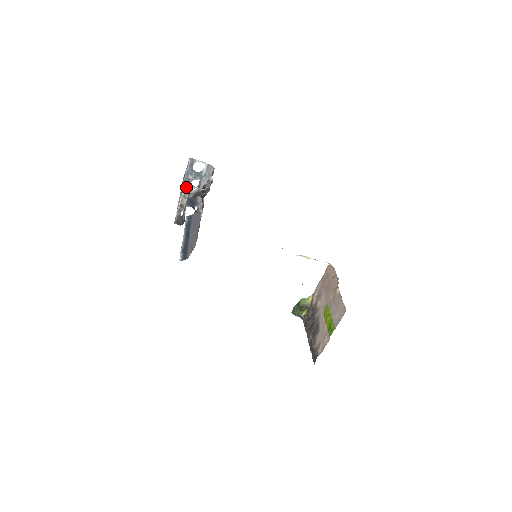
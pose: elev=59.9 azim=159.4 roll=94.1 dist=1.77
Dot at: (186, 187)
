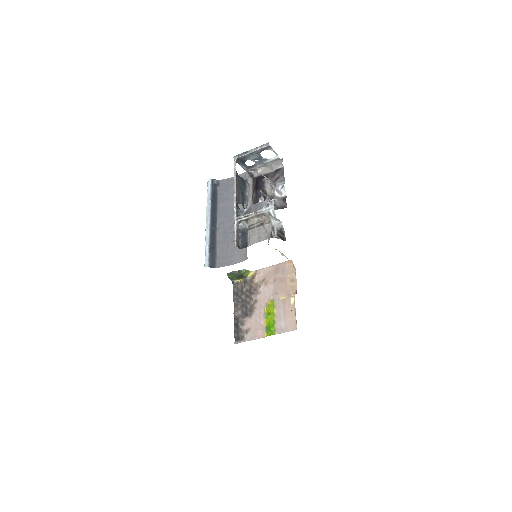
Dot at: (270, 213)
